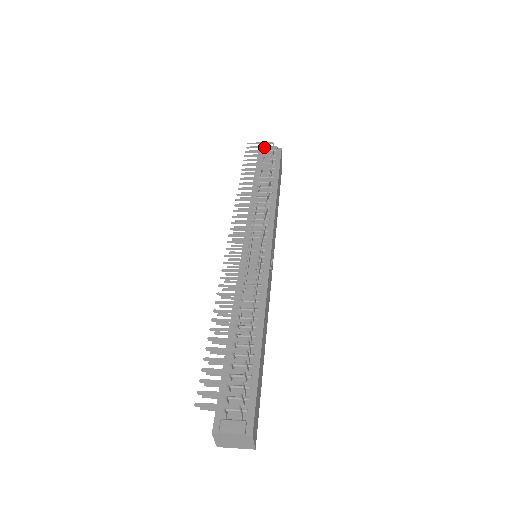
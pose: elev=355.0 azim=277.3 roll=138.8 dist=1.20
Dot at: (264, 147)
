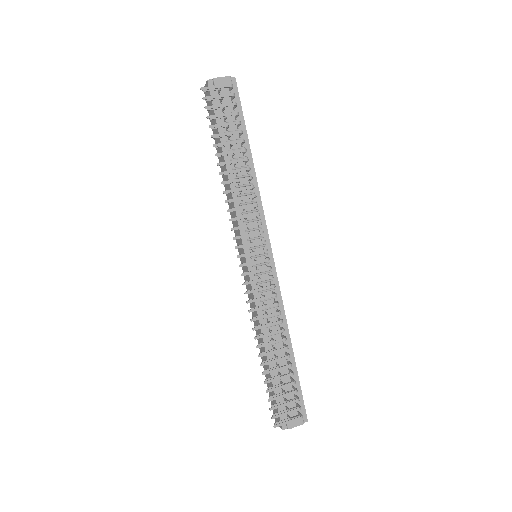
Dot at: (225, 96)
